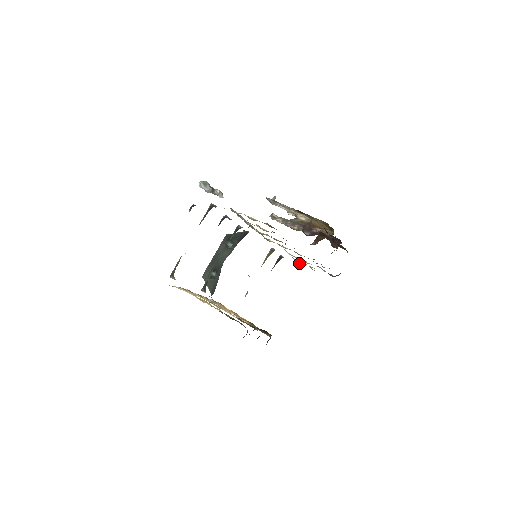
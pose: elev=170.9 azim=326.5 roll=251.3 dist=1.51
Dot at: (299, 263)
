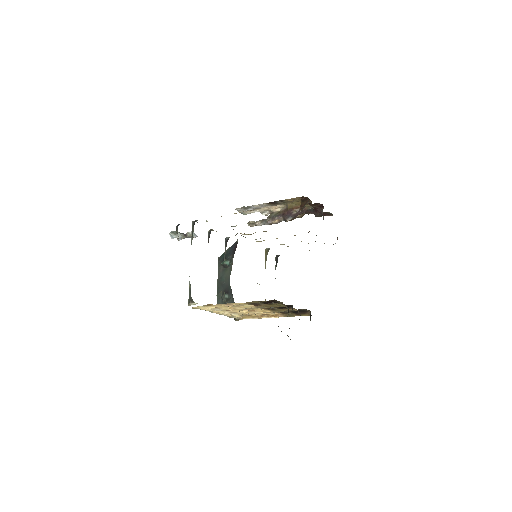
Dot at: occluded
